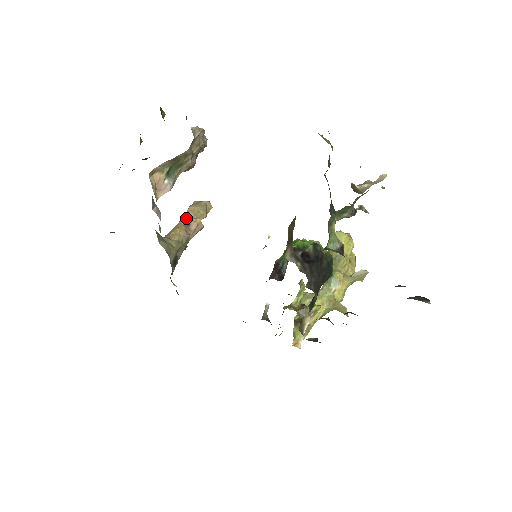
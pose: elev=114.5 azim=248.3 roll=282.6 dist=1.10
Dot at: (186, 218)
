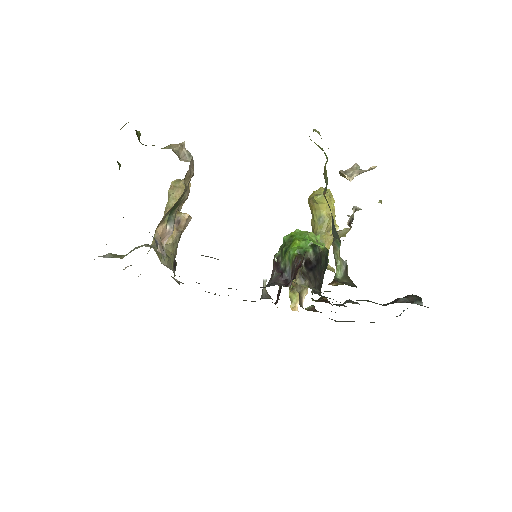
Dot at: occluded
